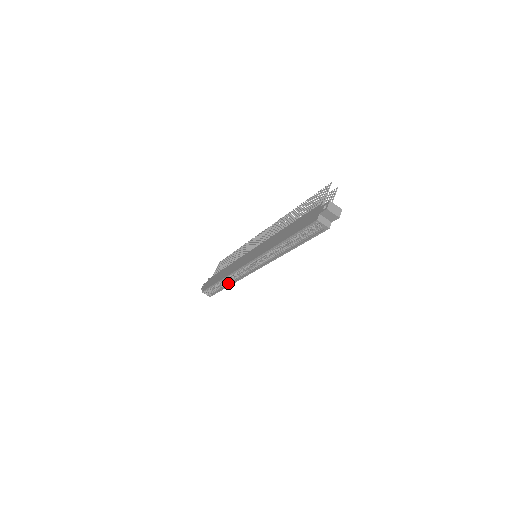
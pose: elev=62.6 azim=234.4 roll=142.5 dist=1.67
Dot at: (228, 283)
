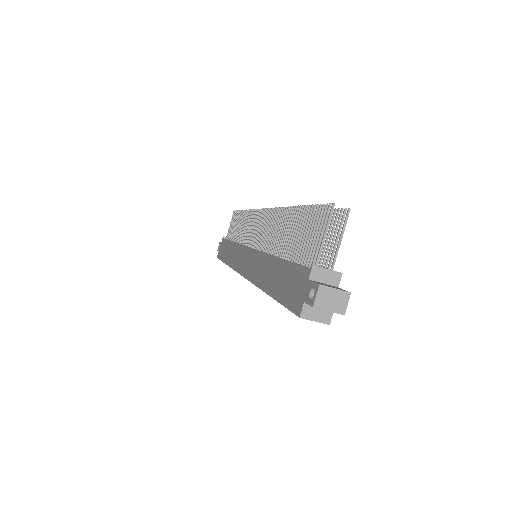
Dot at: occluded
